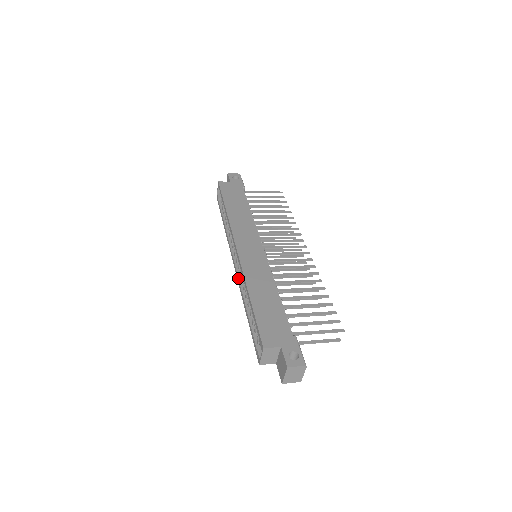
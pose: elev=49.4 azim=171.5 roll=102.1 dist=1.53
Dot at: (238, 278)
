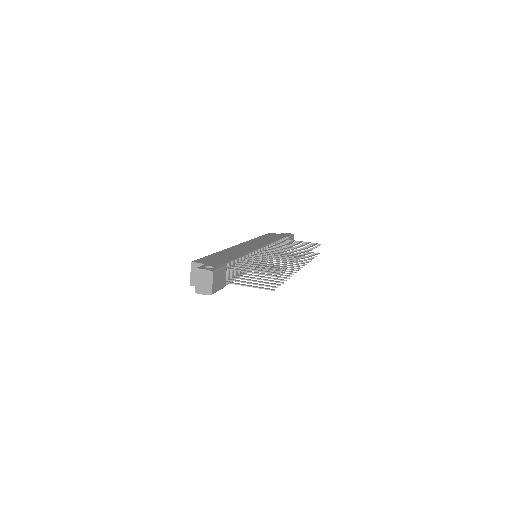
Dot at: occluded
